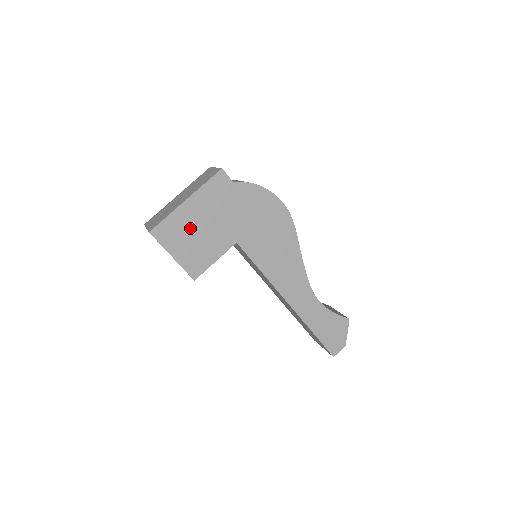
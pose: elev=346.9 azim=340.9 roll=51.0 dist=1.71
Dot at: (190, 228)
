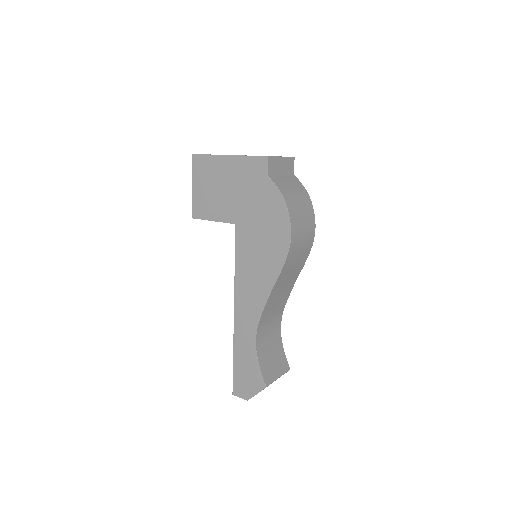
Dot at: (216, 179)
